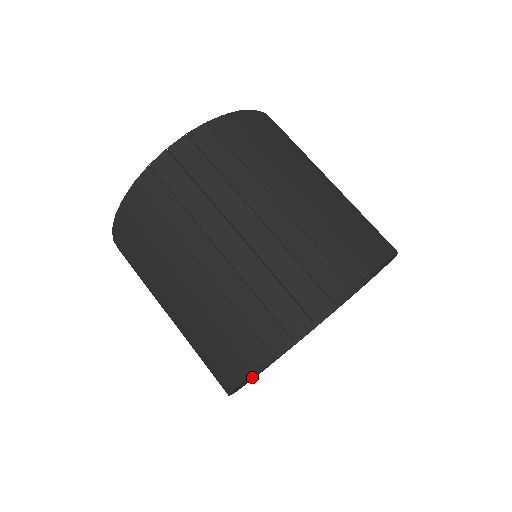
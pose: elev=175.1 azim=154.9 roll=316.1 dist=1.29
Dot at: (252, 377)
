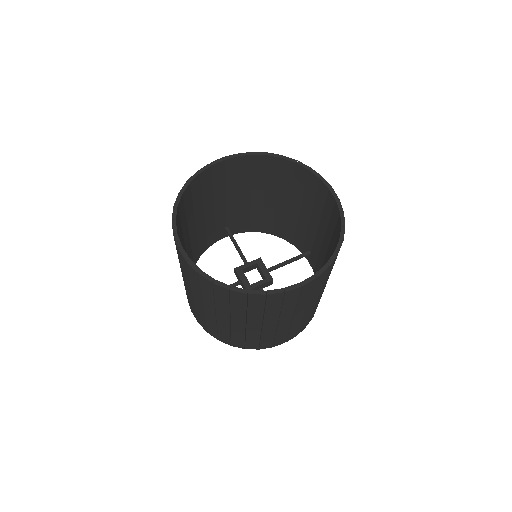
Dot at: (233, 234)
